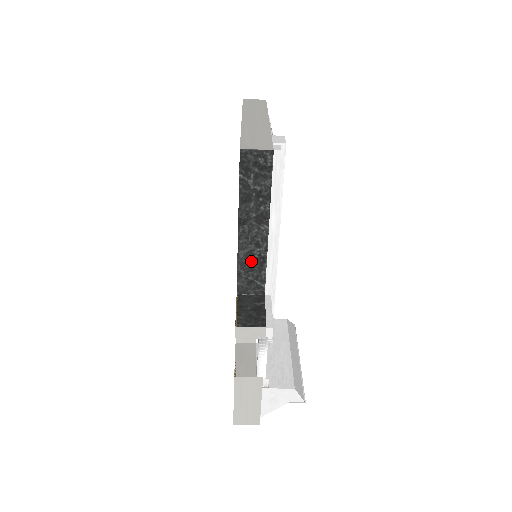
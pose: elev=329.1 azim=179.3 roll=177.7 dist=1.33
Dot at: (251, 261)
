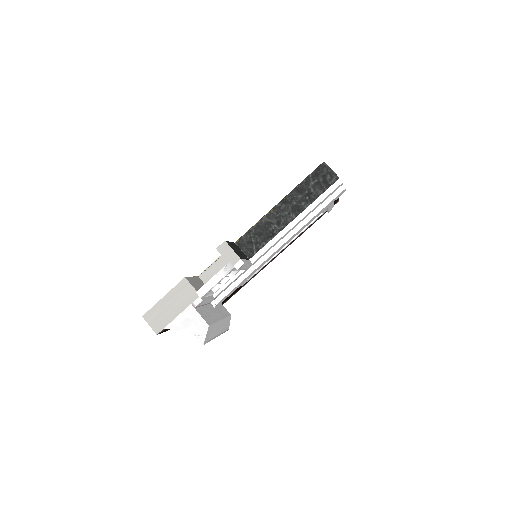
Dot at: (265, 229)
